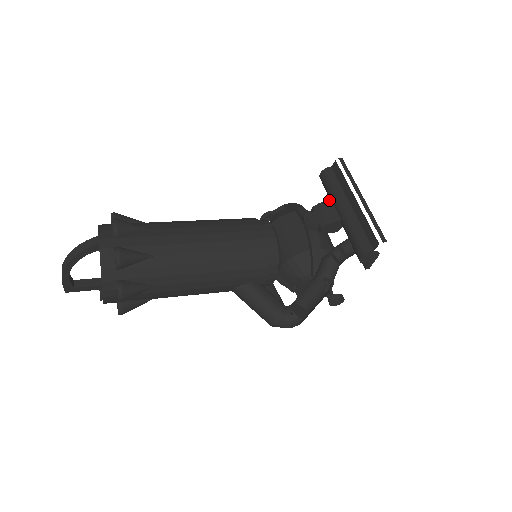
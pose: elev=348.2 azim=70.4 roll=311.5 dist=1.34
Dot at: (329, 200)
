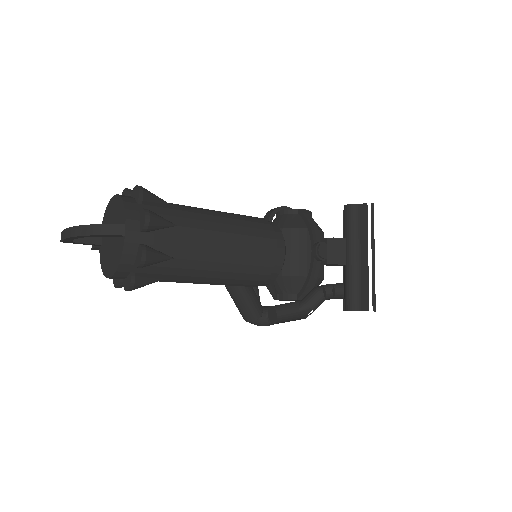
Dot at: (344, 238)
